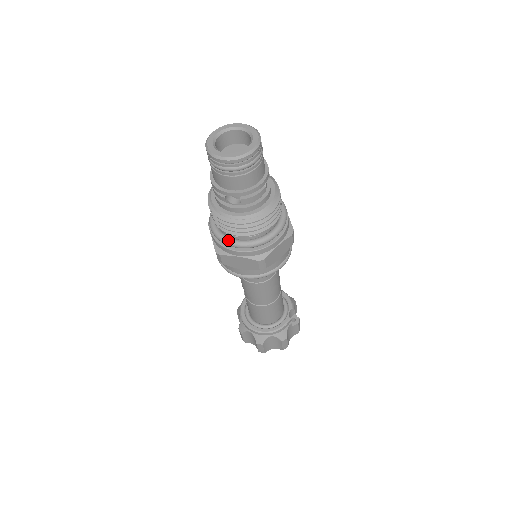
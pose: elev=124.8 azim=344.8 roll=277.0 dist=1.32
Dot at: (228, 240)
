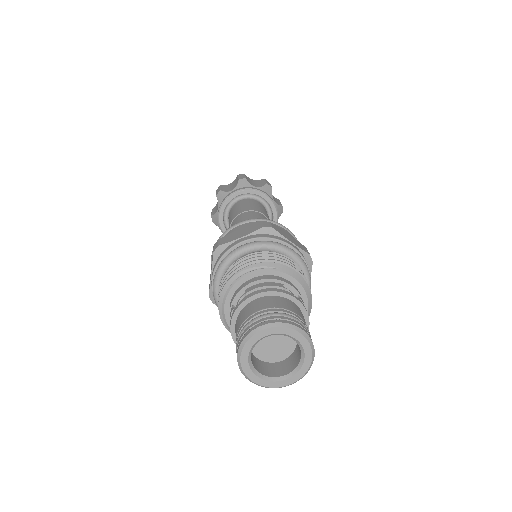
Dot at: occluded
